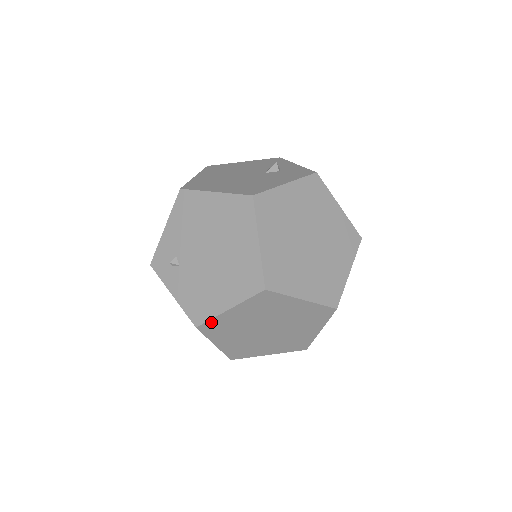
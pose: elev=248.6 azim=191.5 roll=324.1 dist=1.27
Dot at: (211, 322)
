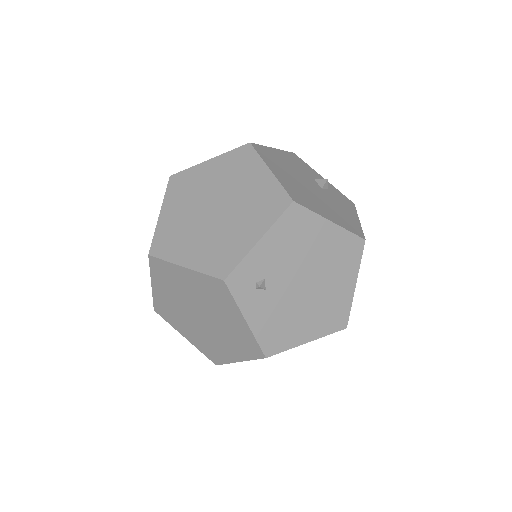
Dot at: (280, 352)
